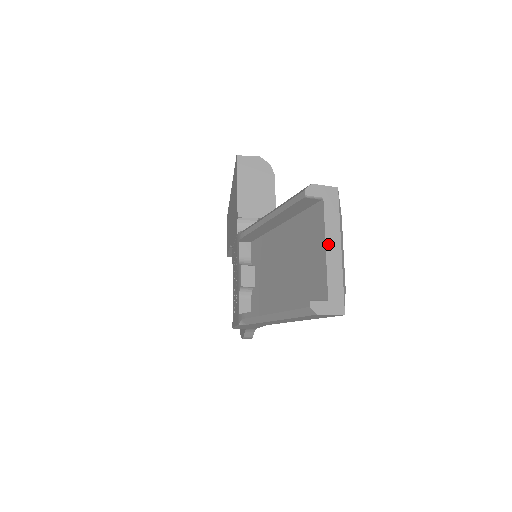
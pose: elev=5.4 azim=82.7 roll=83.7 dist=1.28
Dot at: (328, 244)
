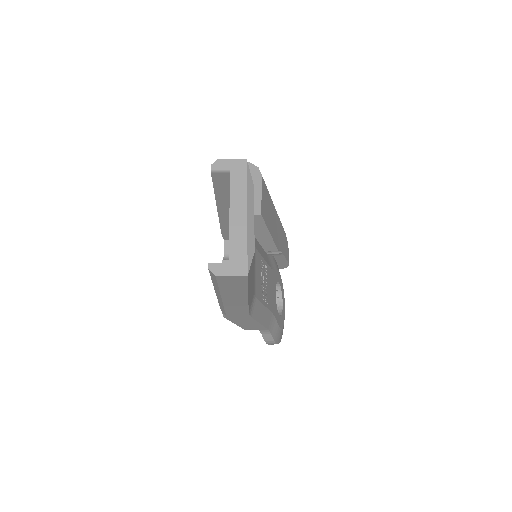
Dot at: (232, 211)
